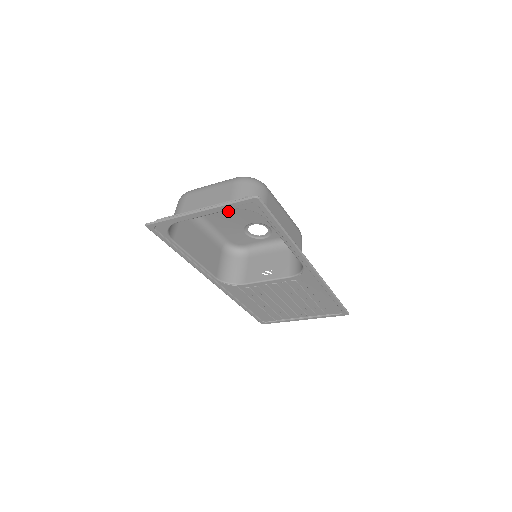
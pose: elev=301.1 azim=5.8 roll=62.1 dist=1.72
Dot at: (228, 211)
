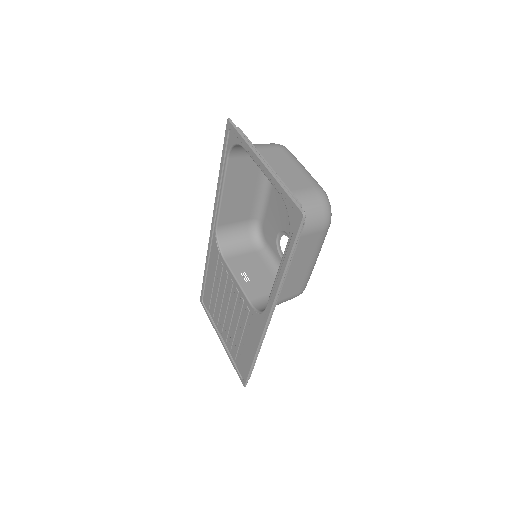
Dot at: occluded
